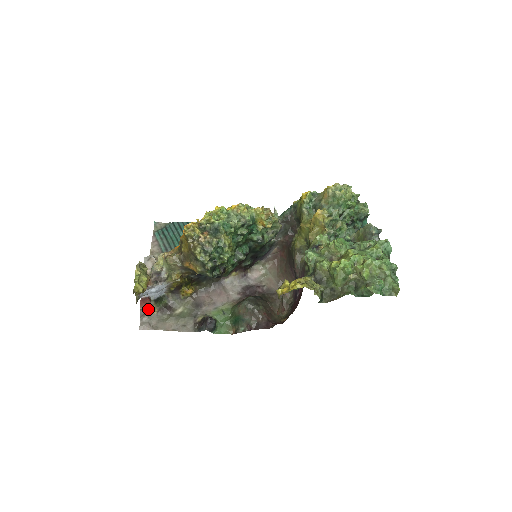
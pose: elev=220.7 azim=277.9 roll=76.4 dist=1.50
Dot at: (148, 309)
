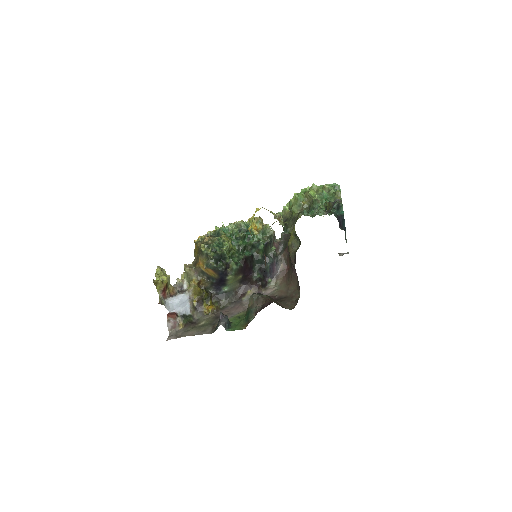
Dot at: (175, 324)
